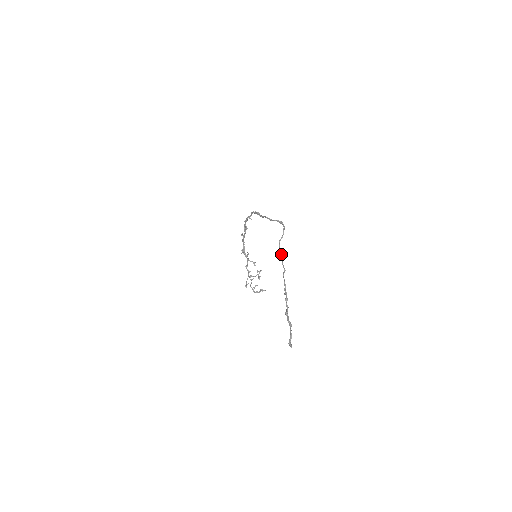
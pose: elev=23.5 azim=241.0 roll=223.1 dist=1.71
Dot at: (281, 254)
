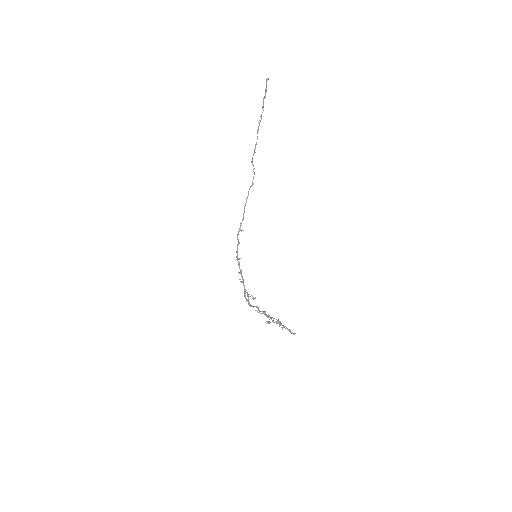
Dot at: (254, 151)
